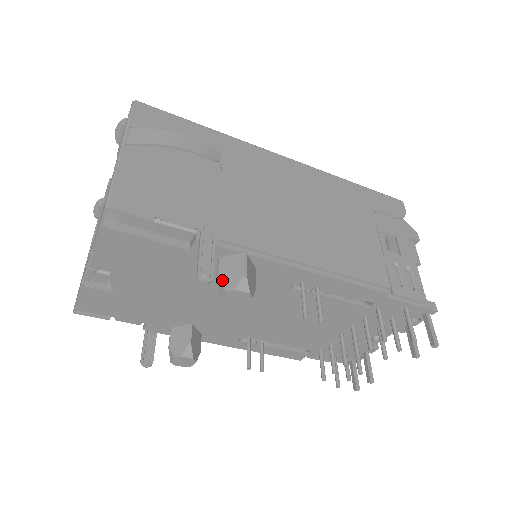
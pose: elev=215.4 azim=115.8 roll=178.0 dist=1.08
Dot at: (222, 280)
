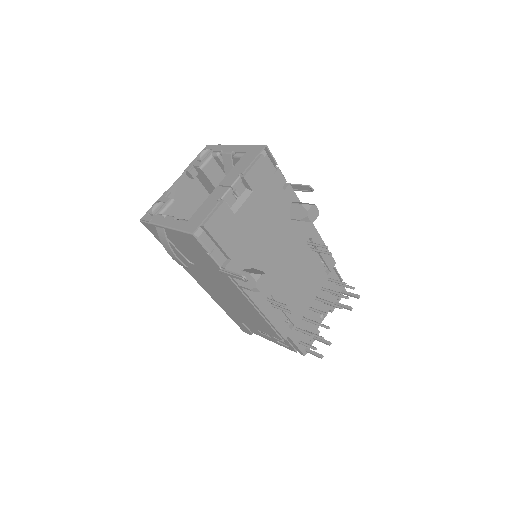
Dot at: (305, 204)
